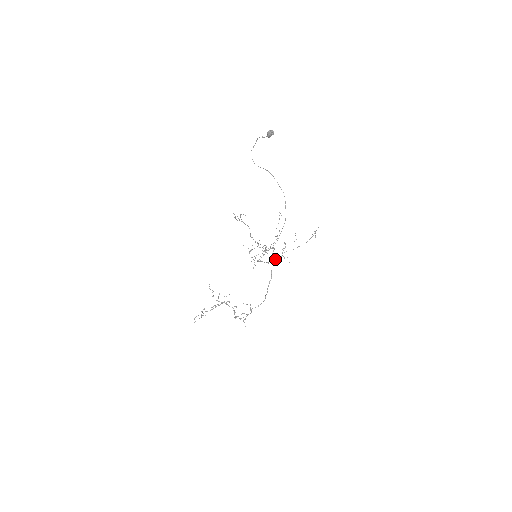
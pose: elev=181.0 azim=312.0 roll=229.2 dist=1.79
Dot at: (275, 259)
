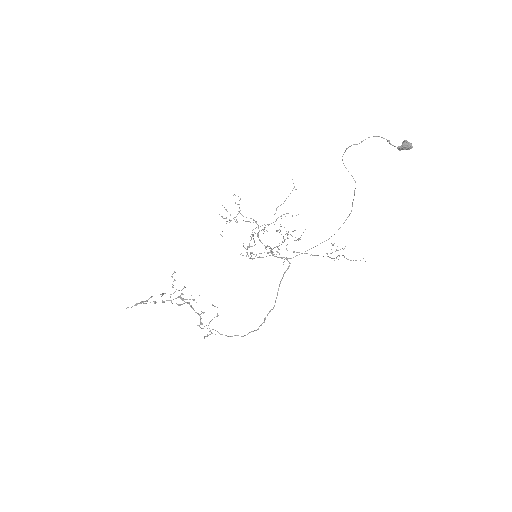
Dot at: (267, 253)
